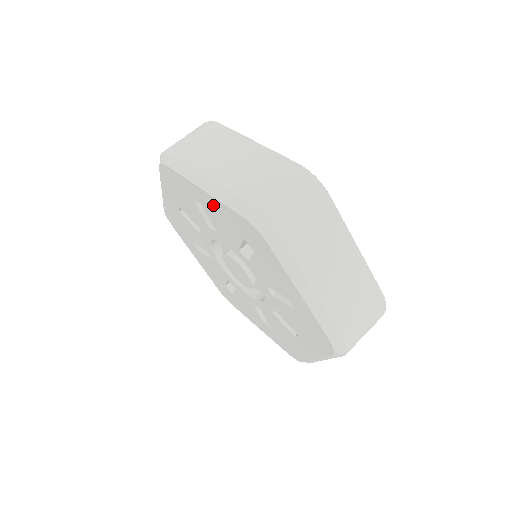
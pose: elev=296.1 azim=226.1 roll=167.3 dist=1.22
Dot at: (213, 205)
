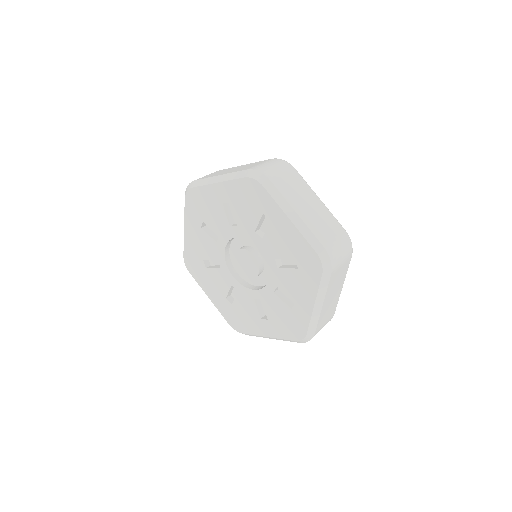
Dot at: (288, 230)
